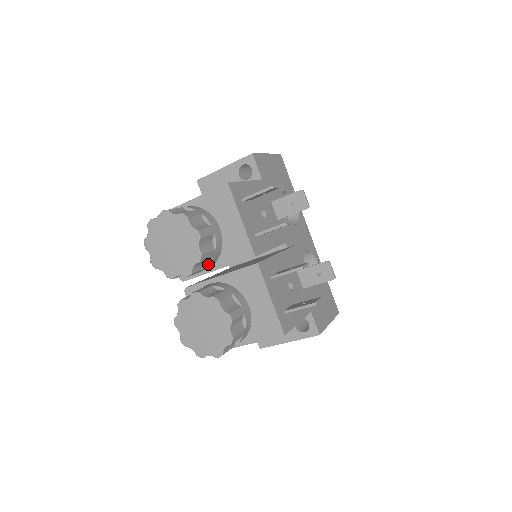
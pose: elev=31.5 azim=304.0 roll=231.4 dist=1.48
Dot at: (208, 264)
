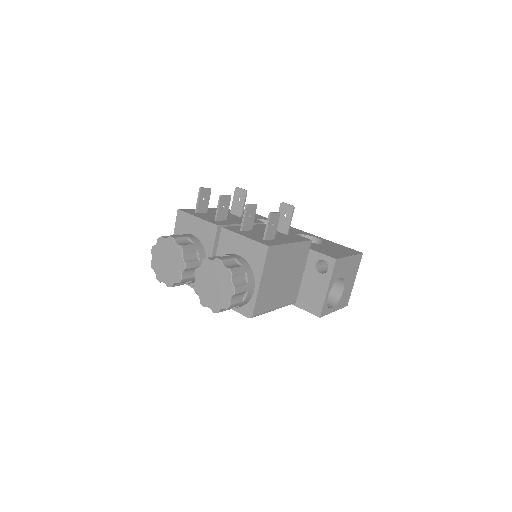
Dot at: (198, 257)
